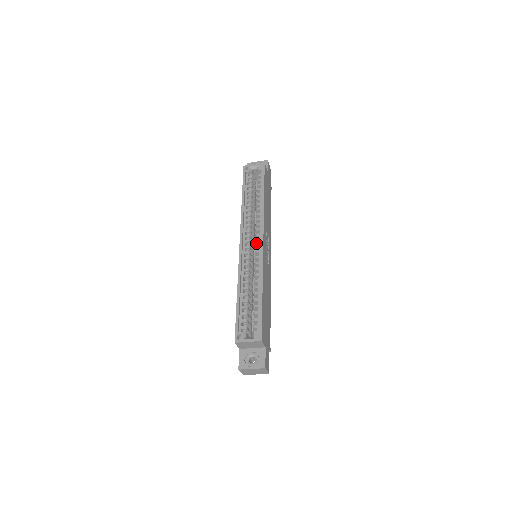
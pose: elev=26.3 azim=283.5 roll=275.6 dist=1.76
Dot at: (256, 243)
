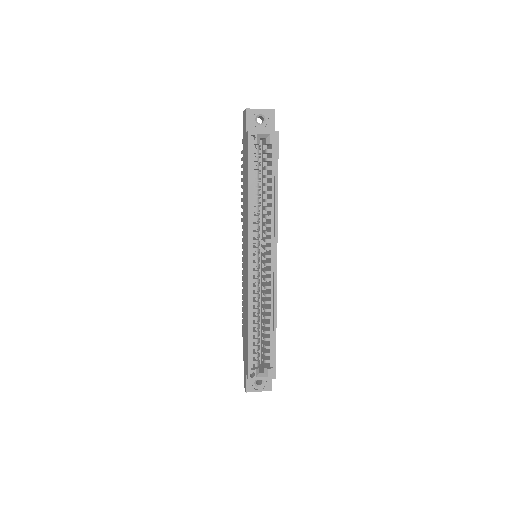
Dot at: (265, 257)
